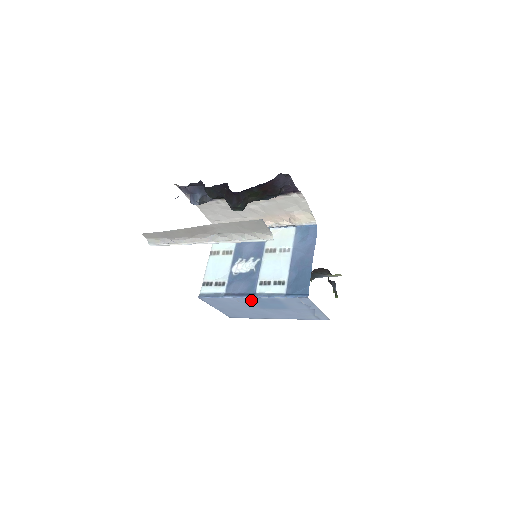
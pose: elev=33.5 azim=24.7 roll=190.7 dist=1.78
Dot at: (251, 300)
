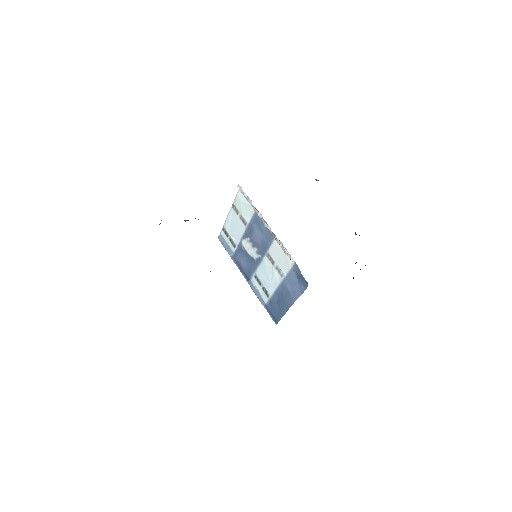
Dot at: occluded
